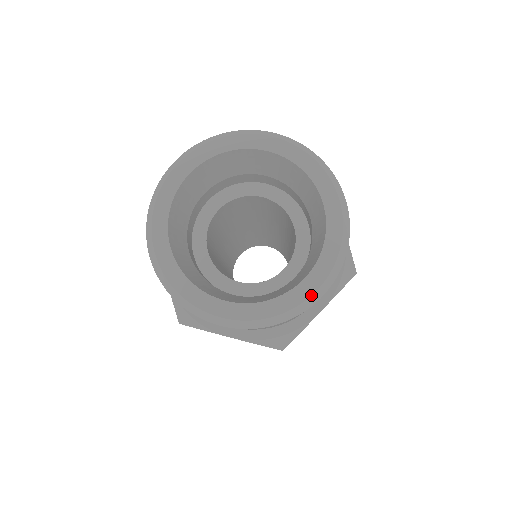
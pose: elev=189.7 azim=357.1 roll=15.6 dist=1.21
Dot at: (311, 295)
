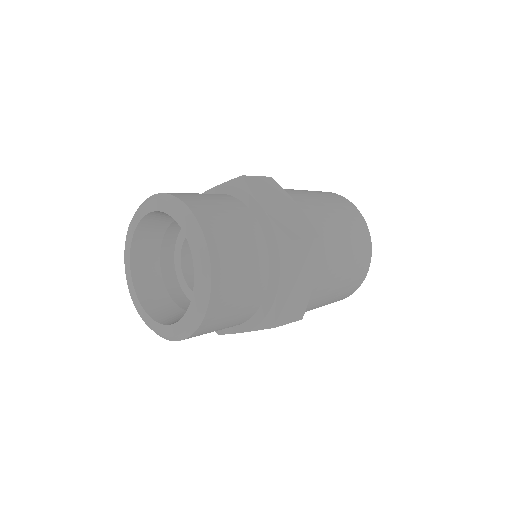
Dot at: (169, 336)
